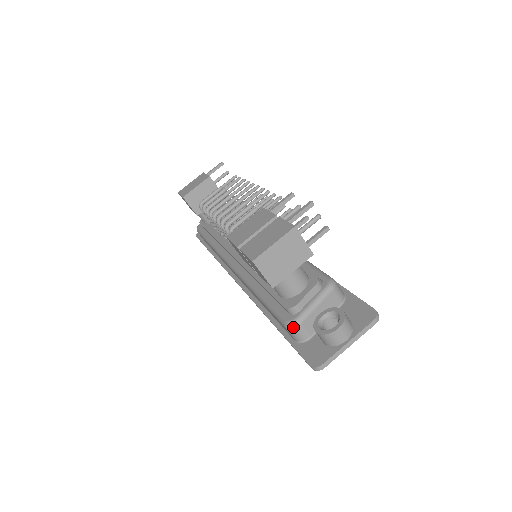
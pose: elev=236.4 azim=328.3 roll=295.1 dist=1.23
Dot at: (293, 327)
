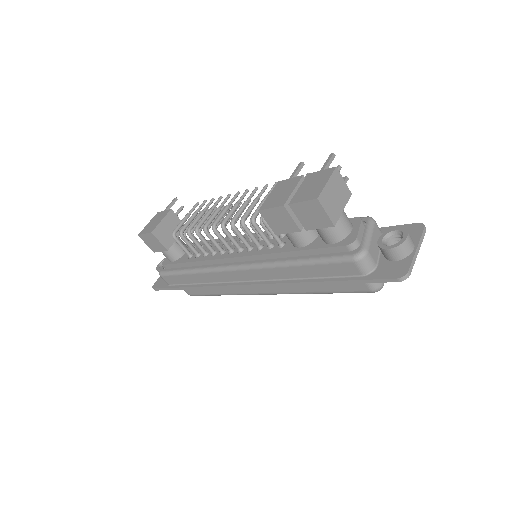
Dot at: (363, 256)
